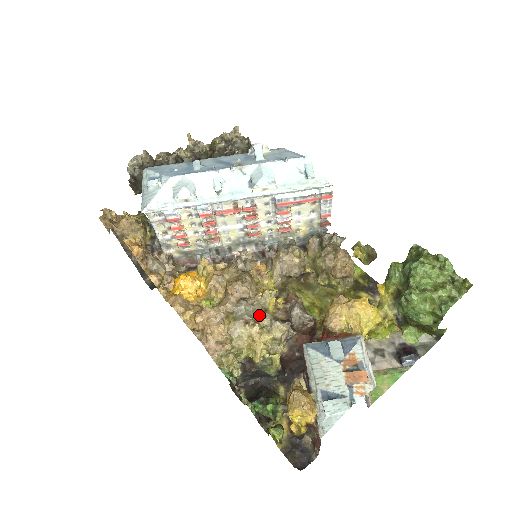
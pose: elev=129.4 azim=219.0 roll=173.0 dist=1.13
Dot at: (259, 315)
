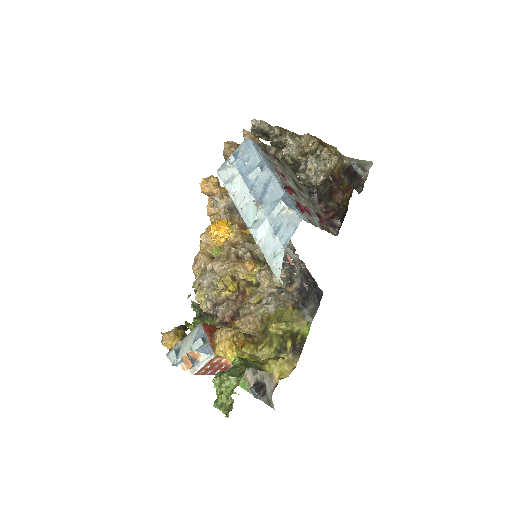
Dot at: (209, 287)
